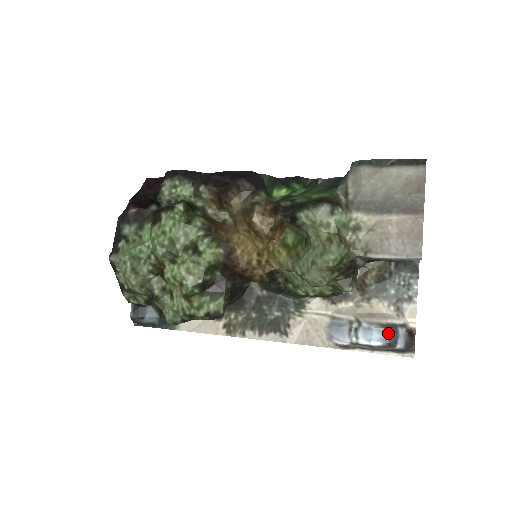
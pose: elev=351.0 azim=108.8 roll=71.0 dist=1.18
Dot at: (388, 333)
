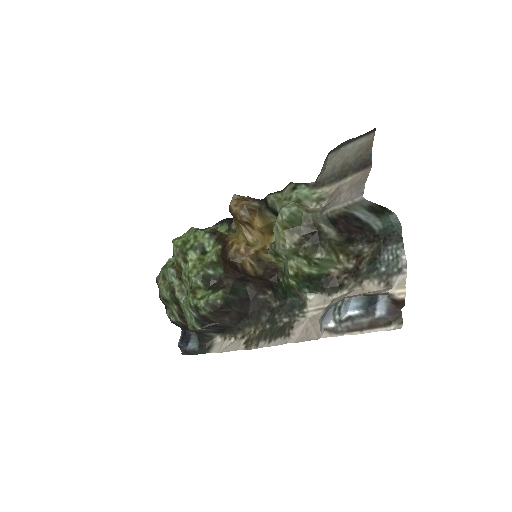
Dot at: (366, 300)
